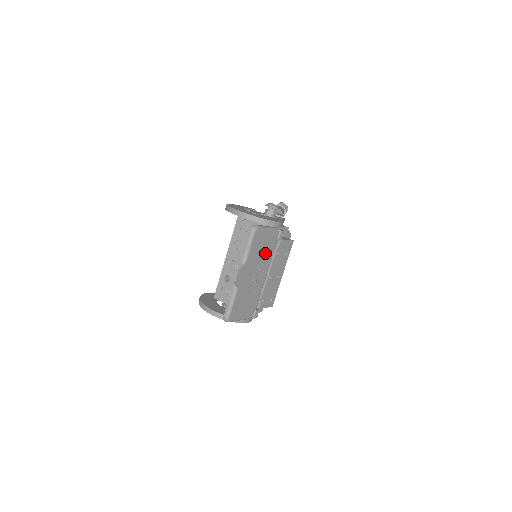
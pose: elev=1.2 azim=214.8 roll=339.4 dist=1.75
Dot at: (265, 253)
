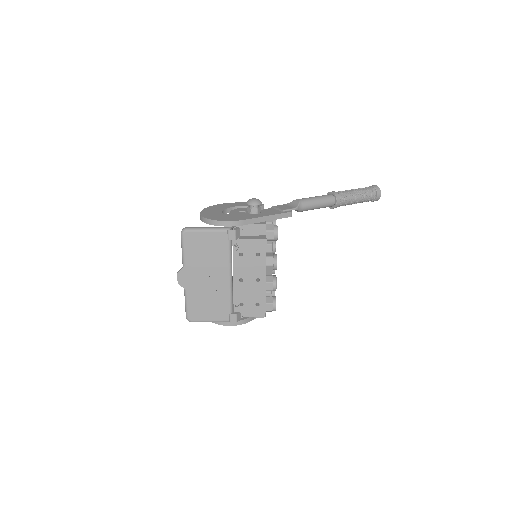
Dot at: (214, 255)
